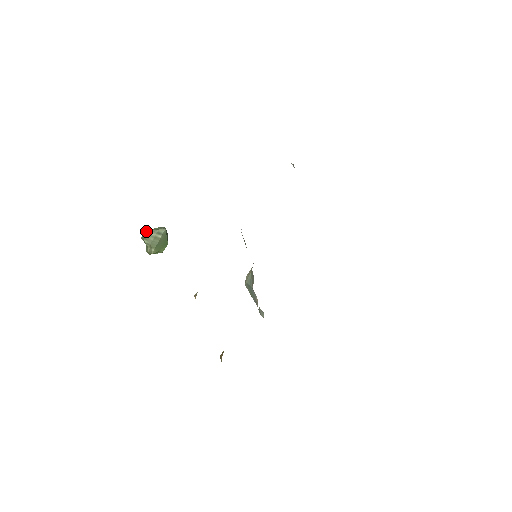
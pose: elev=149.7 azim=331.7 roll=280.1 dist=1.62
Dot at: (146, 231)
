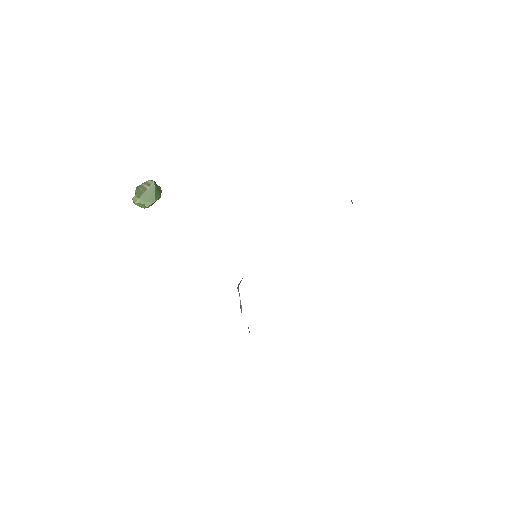
Dot at: occluded
